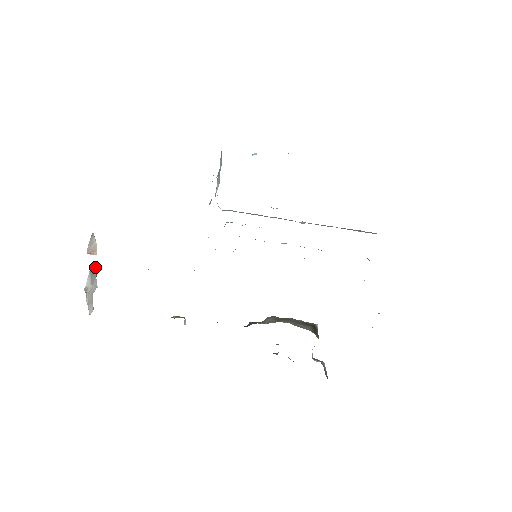
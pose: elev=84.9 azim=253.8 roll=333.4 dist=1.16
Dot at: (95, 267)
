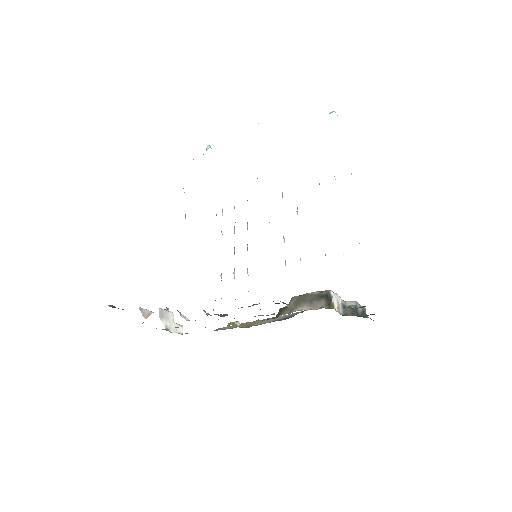
Dot at: (161, 309)
